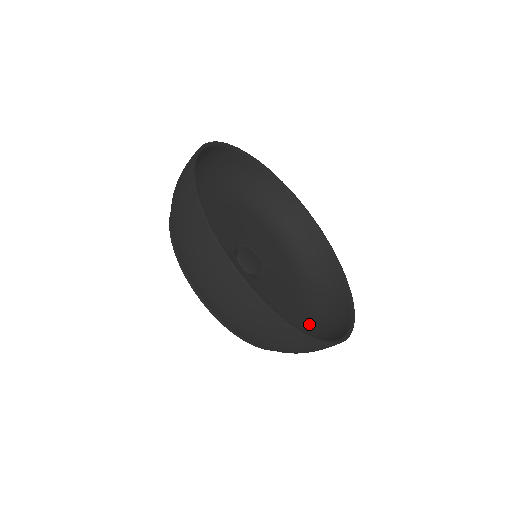
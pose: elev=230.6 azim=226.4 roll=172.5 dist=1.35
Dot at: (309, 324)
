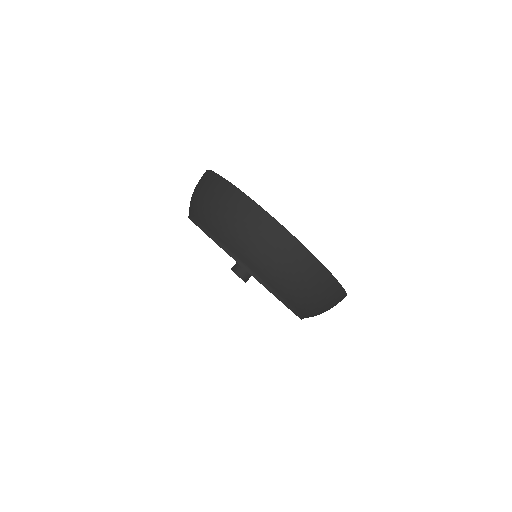
Dot at: occluded
